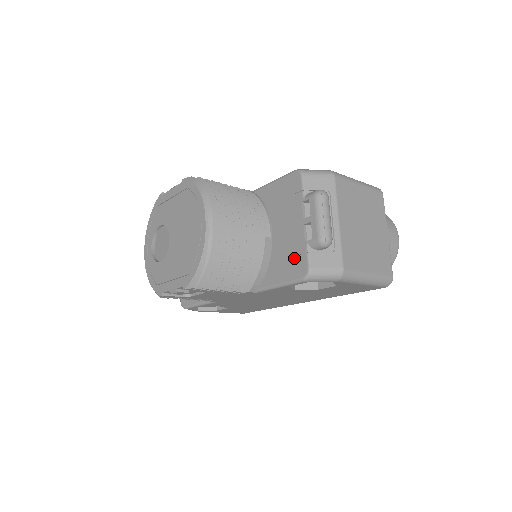
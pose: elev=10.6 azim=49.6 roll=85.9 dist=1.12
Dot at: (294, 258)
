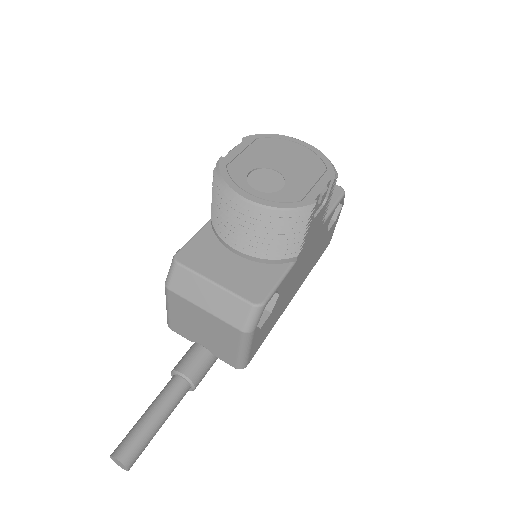
Dot at: occluded
